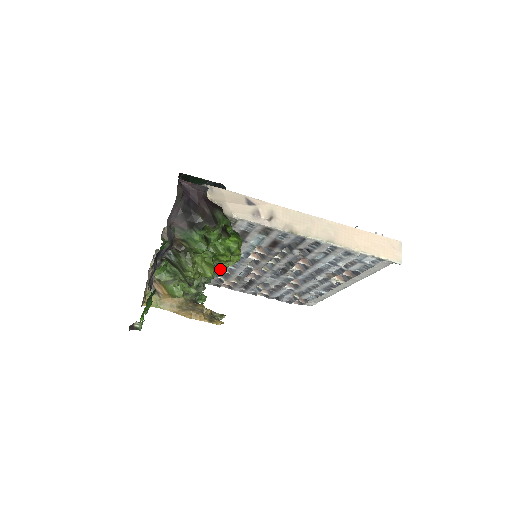
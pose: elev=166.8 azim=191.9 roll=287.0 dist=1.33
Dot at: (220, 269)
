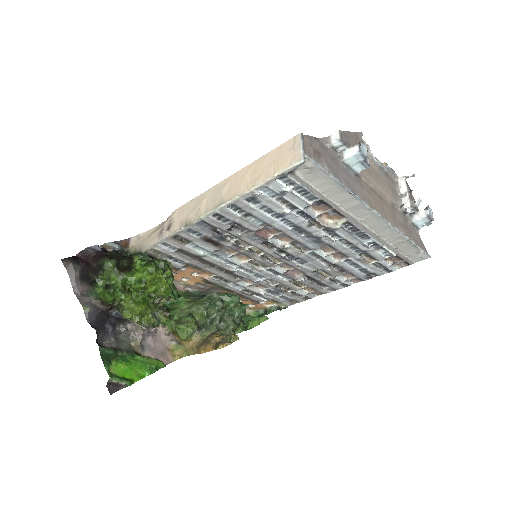
Dot at: (265, 285)
